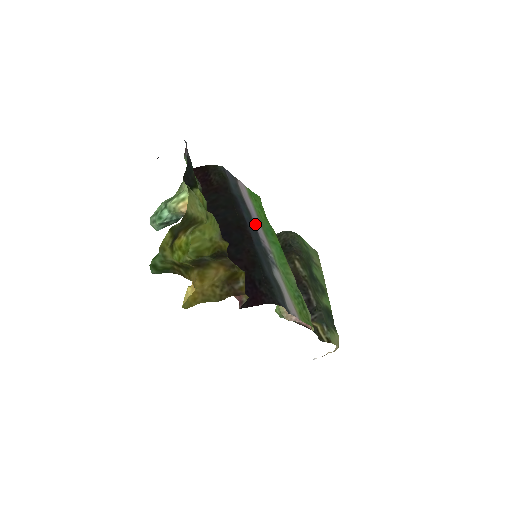
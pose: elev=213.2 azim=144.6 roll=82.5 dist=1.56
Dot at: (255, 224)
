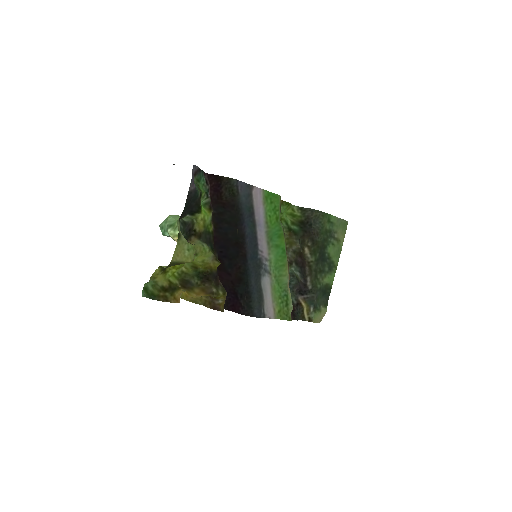
Dot at: (258, 236)
